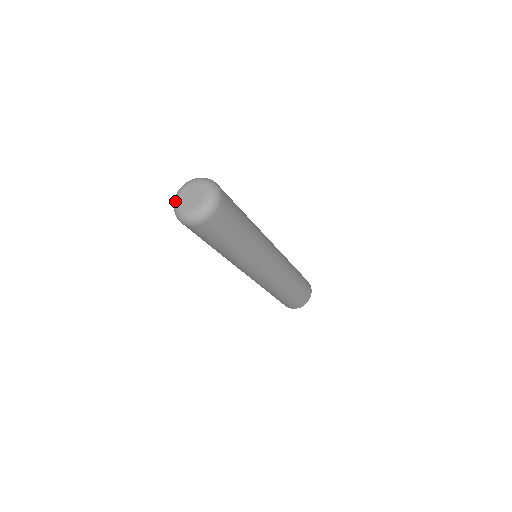
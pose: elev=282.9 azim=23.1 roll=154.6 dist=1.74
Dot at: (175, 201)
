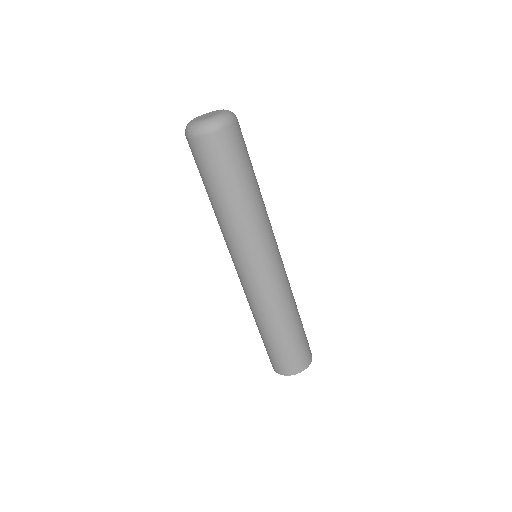
Dot at: occluded
